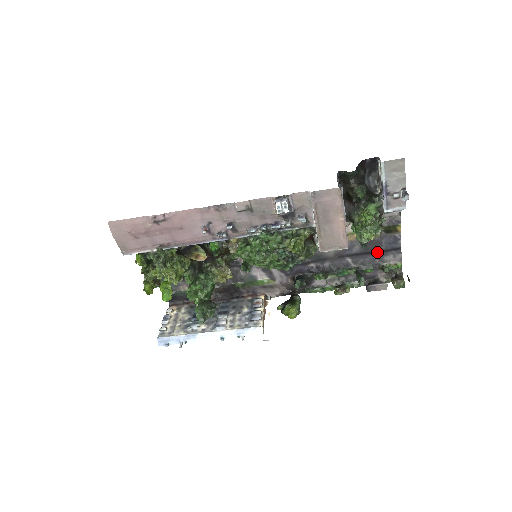
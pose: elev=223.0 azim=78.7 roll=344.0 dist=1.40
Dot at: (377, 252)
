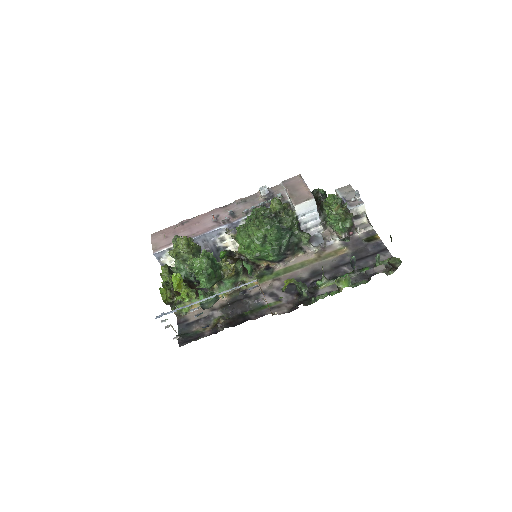
Dot at: (367, 257)
